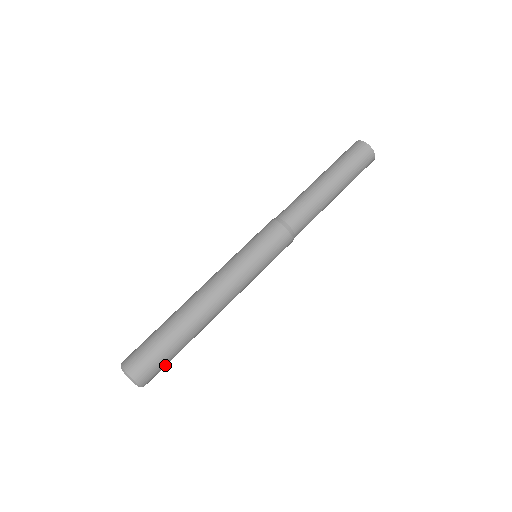
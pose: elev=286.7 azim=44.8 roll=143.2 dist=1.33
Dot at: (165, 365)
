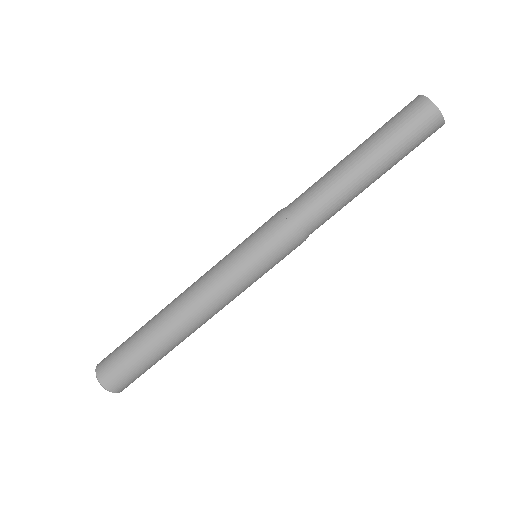
Dot at: occluded
